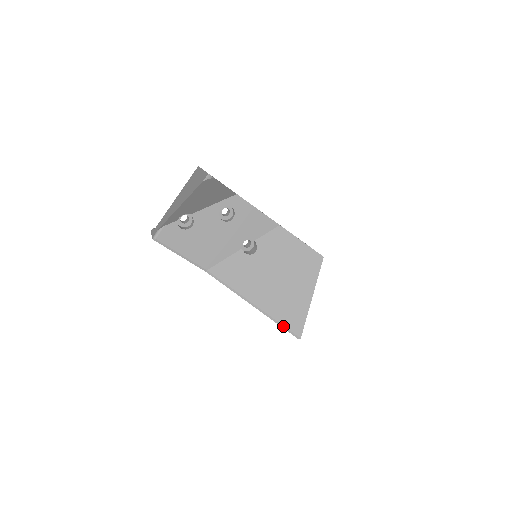
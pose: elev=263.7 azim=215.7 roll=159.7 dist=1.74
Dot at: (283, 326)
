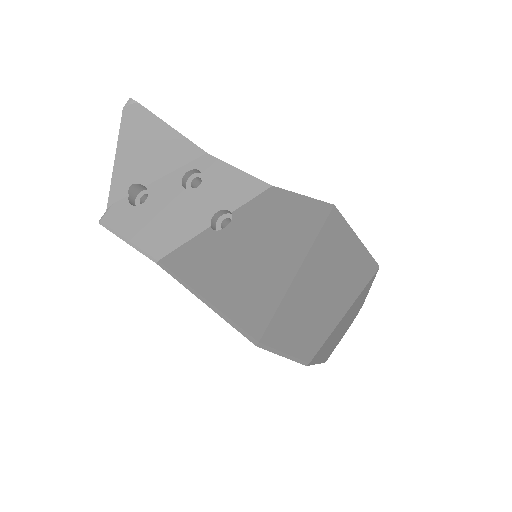
Dot at: (233, 323)
